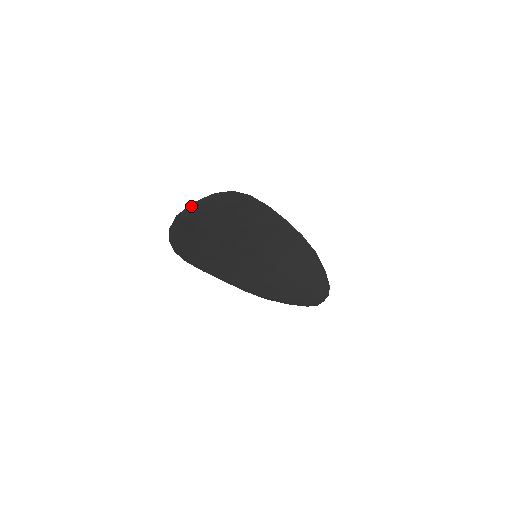
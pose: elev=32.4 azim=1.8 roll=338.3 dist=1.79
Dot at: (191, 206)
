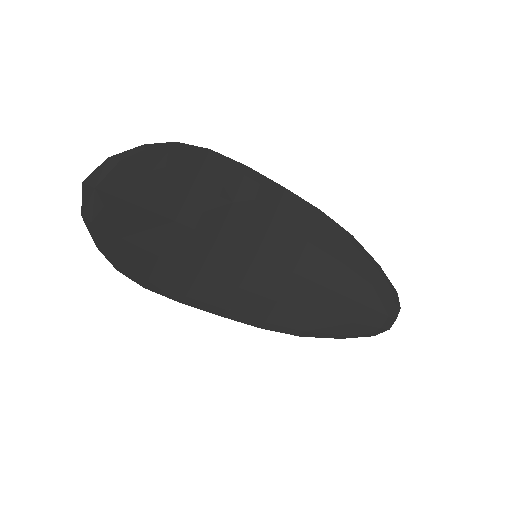
Dot at: (105, 165)
